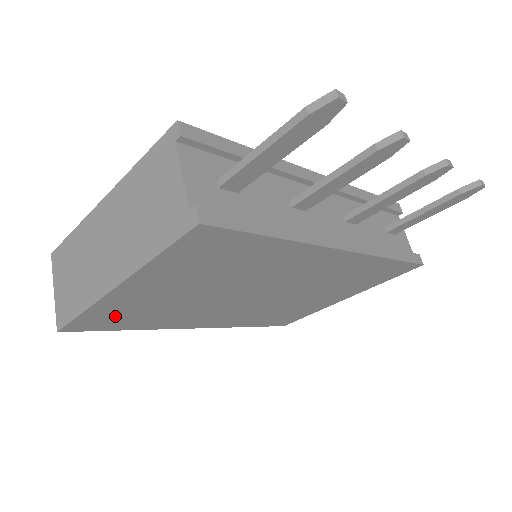
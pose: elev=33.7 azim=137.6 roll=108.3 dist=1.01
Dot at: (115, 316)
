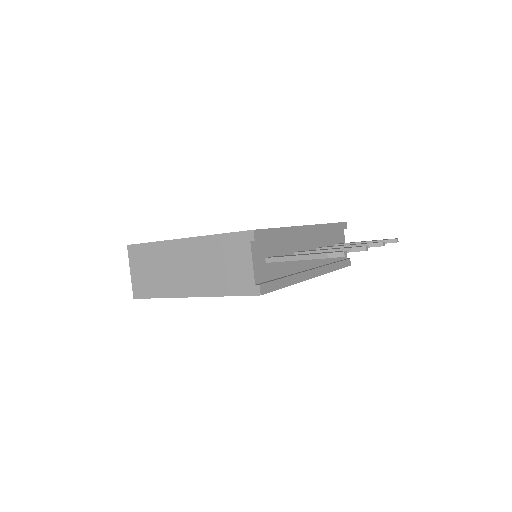
Dot at: occluded
